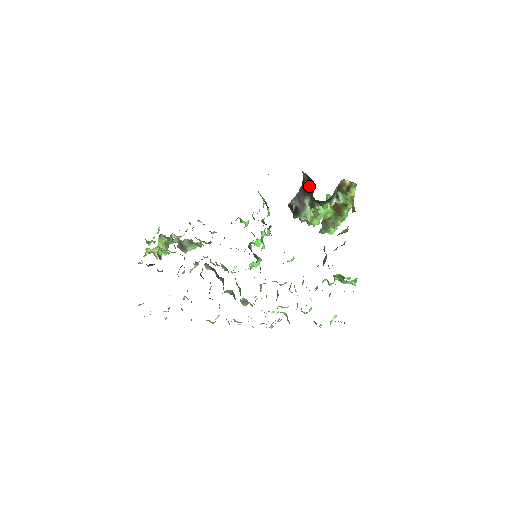
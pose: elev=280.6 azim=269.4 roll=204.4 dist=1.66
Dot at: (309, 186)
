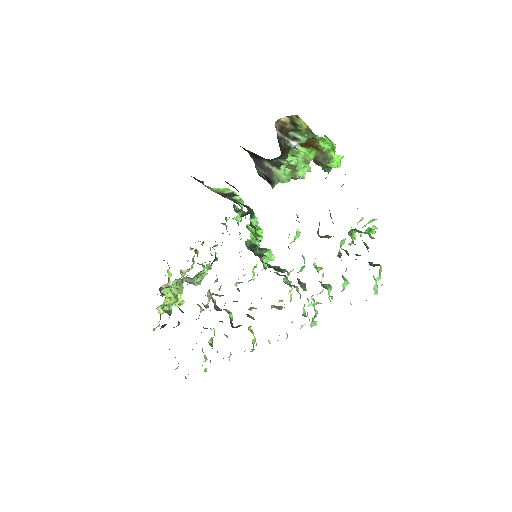
Dot at: (251, 152)
